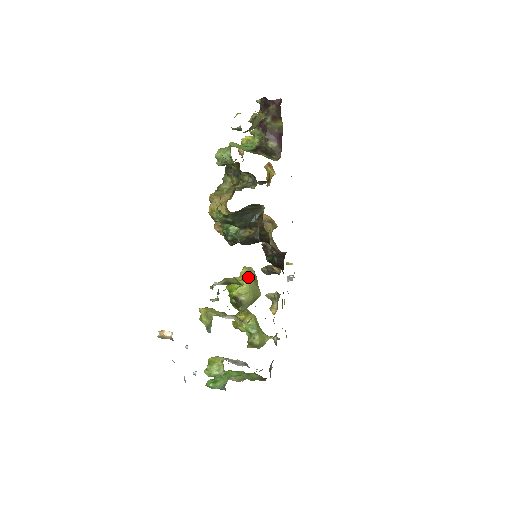
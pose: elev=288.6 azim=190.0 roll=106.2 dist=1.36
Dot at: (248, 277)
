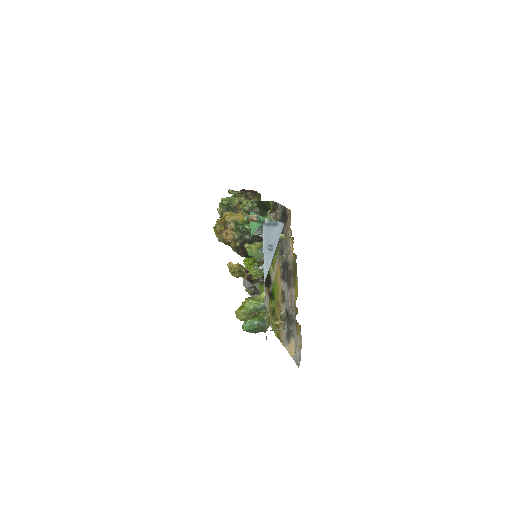
Dot at: occluded
